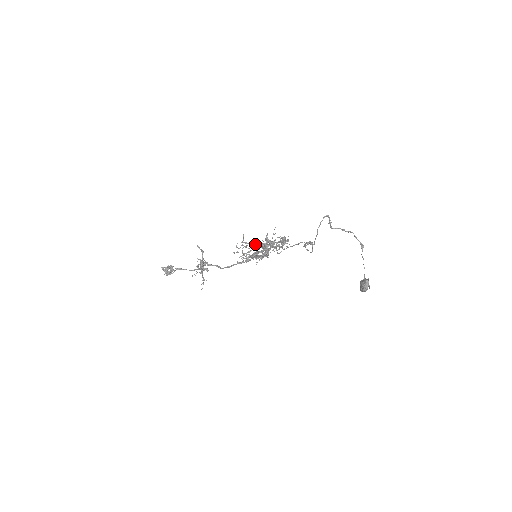
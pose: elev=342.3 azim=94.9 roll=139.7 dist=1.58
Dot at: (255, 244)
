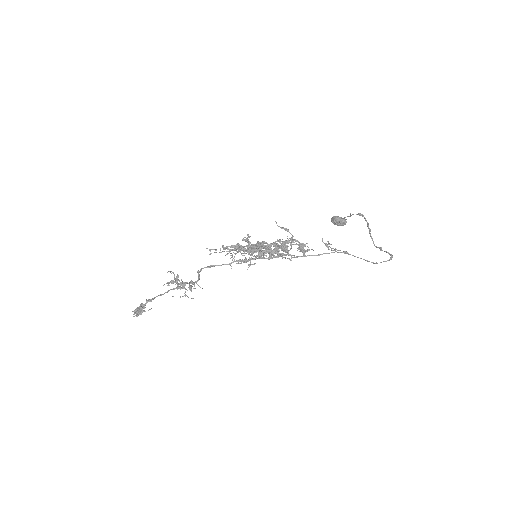
Dot at: (263, 255)
